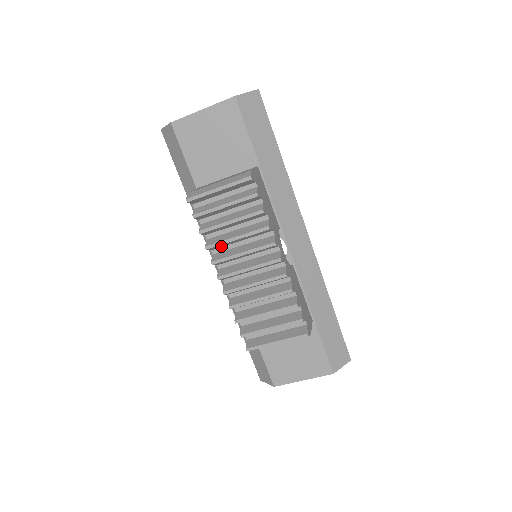
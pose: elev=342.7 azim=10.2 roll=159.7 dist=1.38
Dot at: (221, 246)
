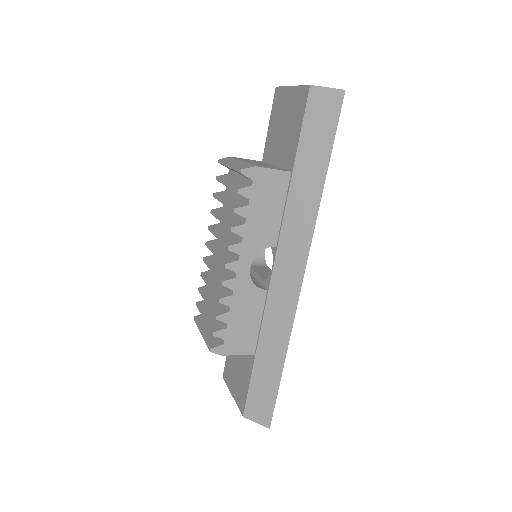
Dot at: occluded
